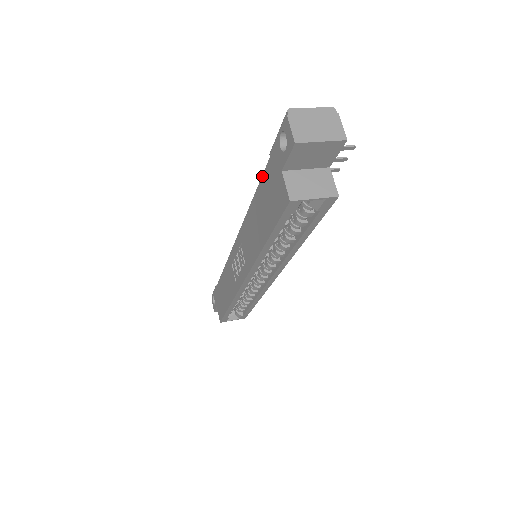
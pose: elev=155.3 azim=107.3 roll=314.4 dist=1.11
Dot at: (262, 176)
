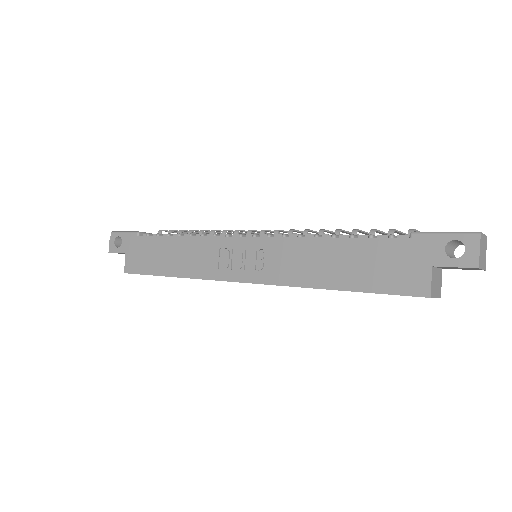
Dot at: (381, 239)
